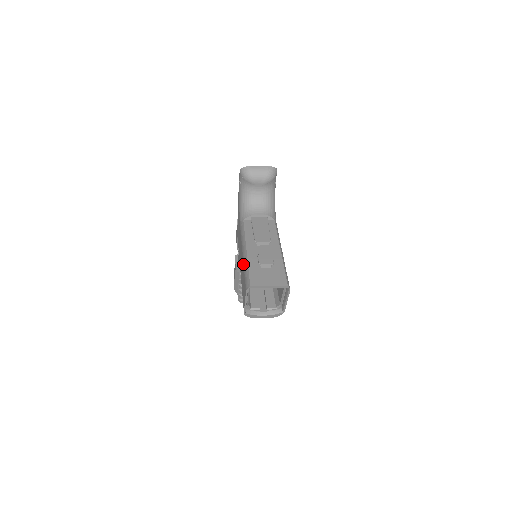
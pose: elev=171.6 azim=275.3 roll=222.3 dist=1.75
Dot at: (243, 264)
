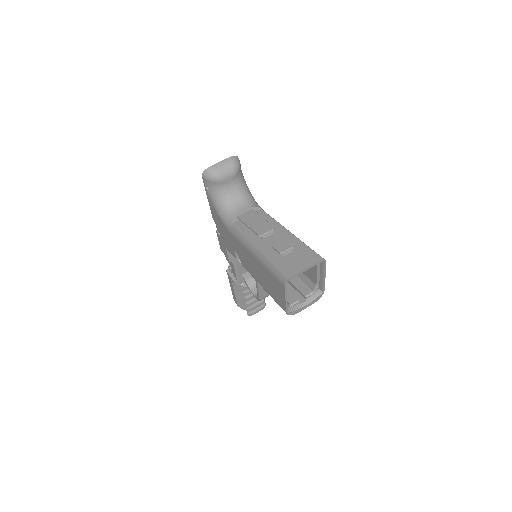
Dot at: (261, 264)
